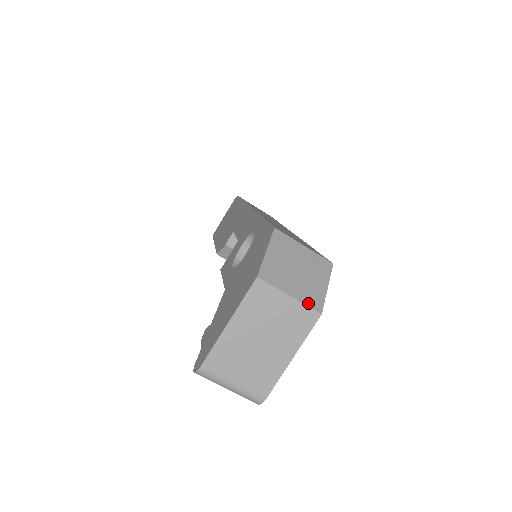
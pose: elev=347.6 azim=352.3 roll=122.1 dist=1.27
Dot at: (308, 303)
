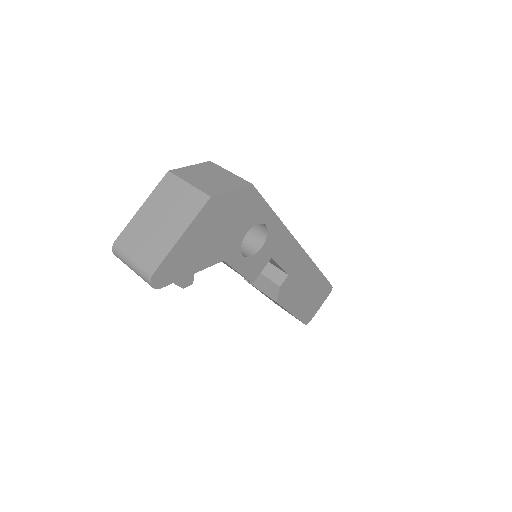
Dot at: (203, 190)
